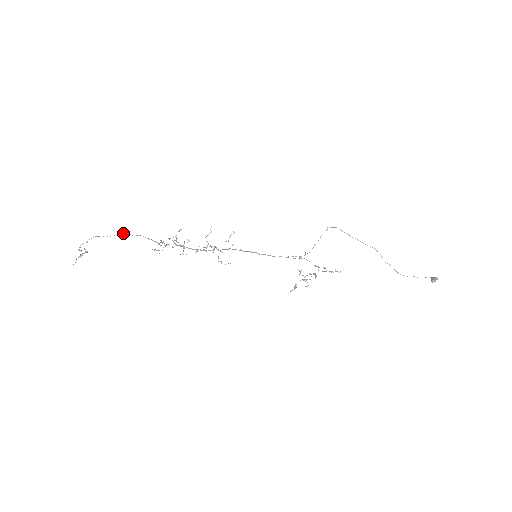
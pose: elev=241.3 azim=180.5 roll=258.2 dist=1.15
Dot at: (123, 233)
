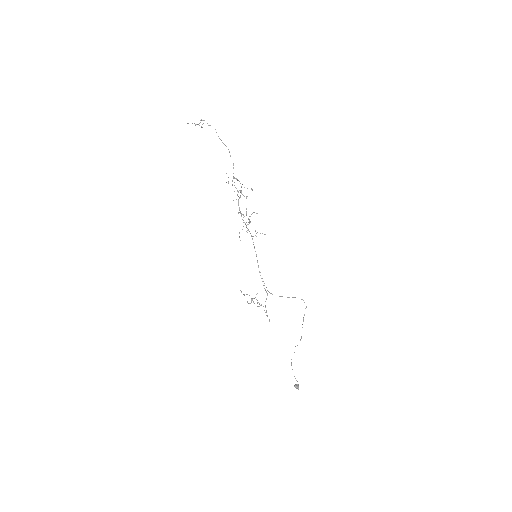
Dot at: occluded
